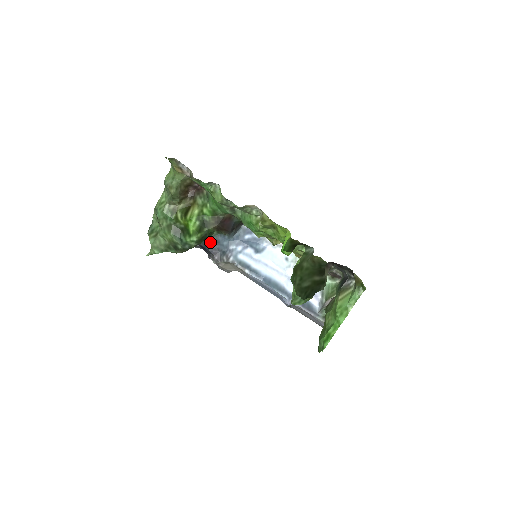
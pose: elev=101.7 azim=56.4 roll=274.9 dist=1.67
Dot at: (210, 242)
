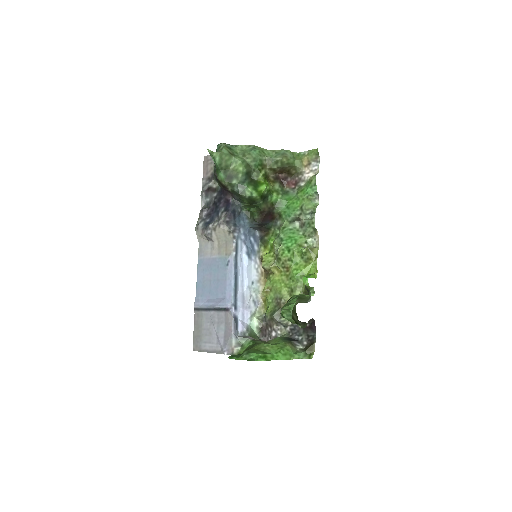
Dot at: (239, 208)
